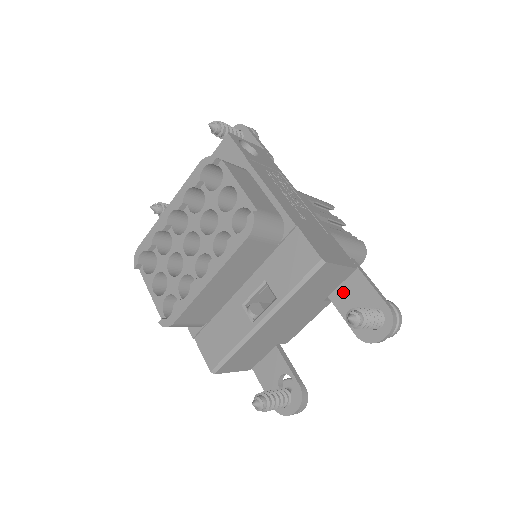
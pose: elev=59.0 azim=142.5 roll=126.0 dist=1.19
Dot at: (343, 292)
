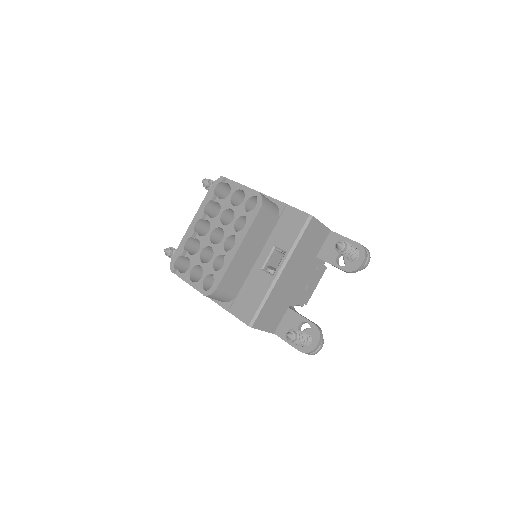
Dot at: (326, 249)
